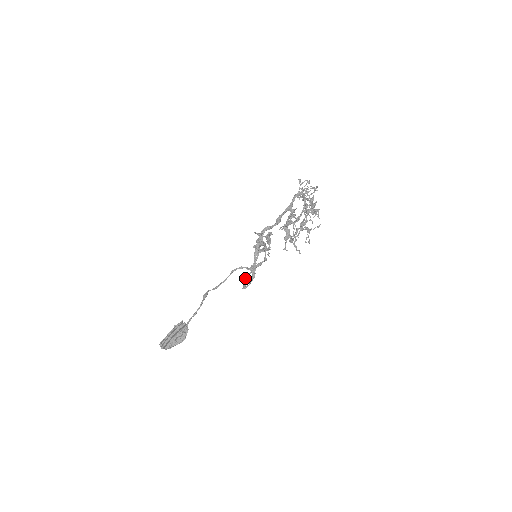
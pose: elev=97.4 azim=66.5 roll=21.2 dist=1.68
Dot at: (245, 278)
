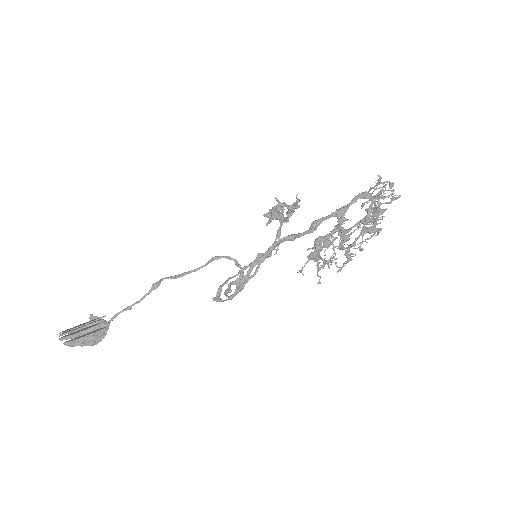
Dot at: (225, 281)
